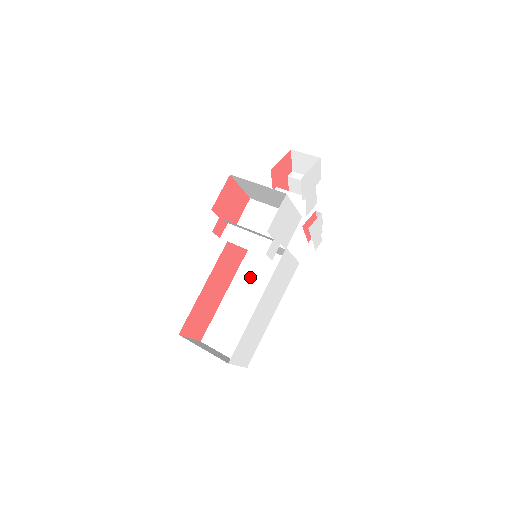
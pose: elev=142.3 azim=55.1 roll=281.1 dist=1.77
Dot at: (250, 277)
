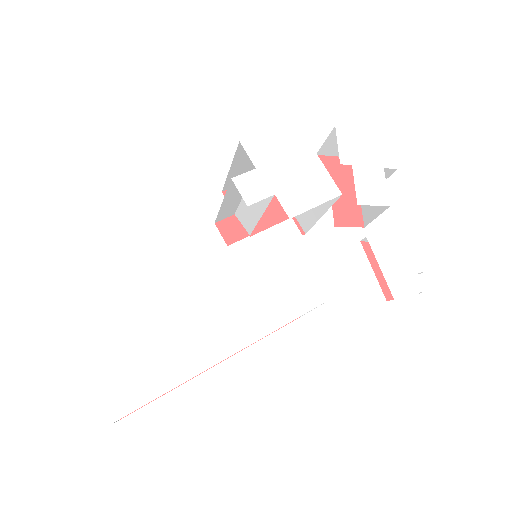
Dot at: occluded
